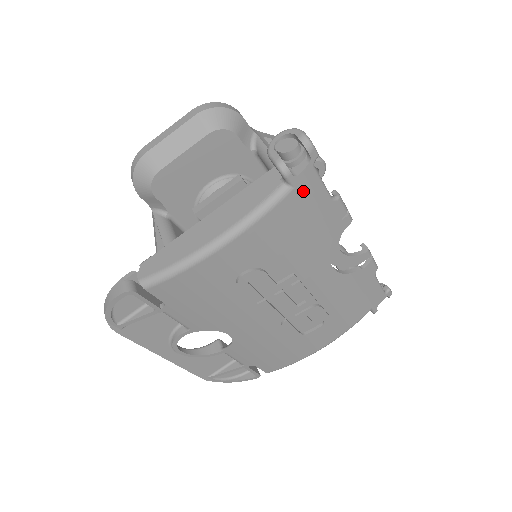
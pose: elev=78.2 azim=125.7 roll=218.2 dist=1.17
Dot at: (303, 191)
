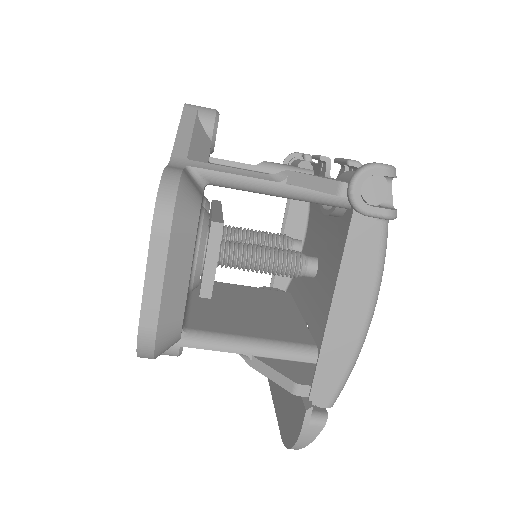
Dot at: occluded
